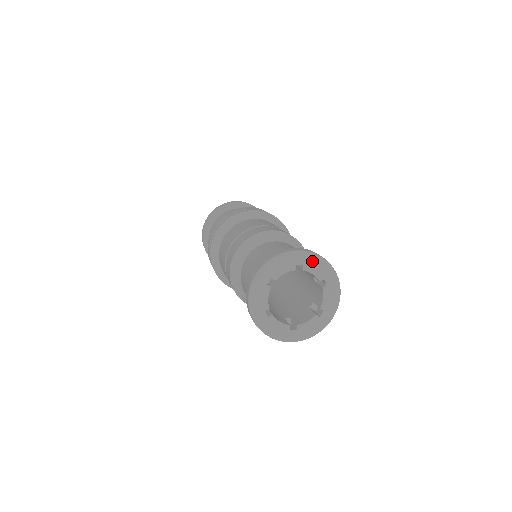
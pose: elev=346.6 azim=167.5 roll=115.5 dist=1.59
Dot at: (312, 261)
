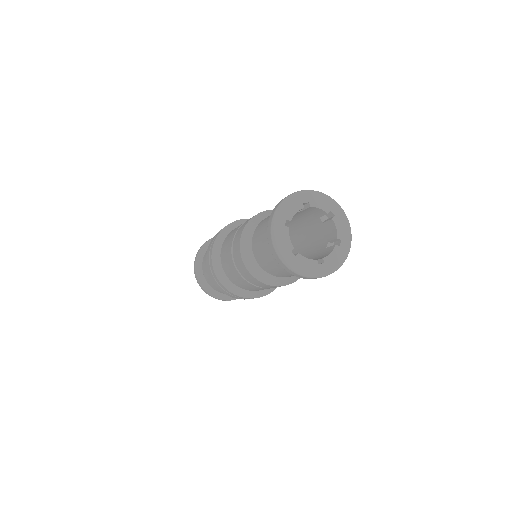
Dot at: (315, 197)
